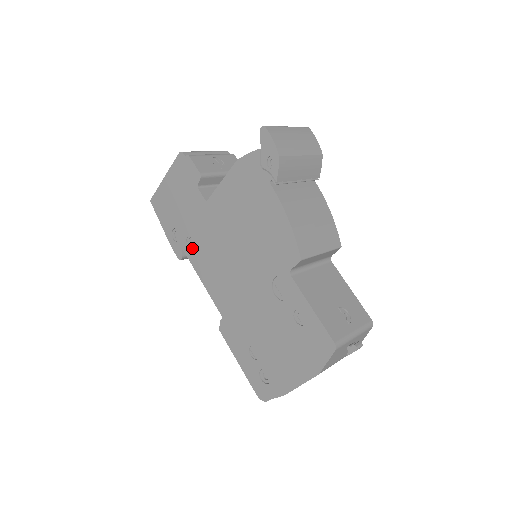
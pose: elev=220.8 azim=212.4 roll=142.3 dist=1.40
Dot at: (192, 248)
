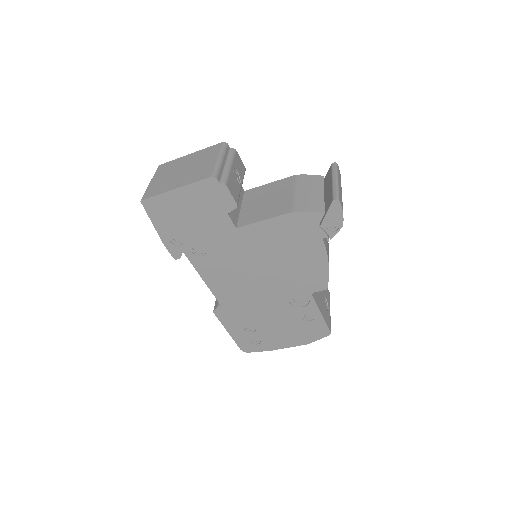
Dot at: (198, 255)
